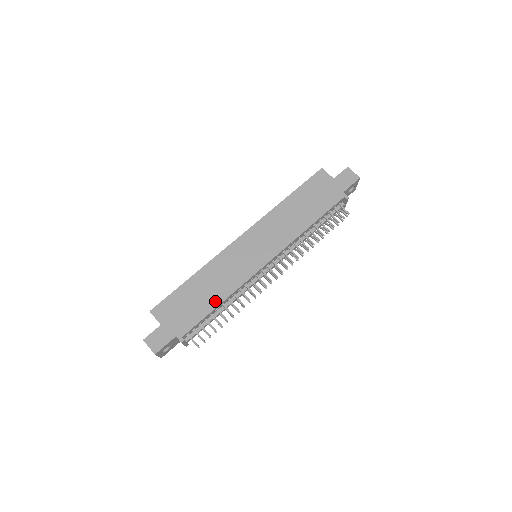
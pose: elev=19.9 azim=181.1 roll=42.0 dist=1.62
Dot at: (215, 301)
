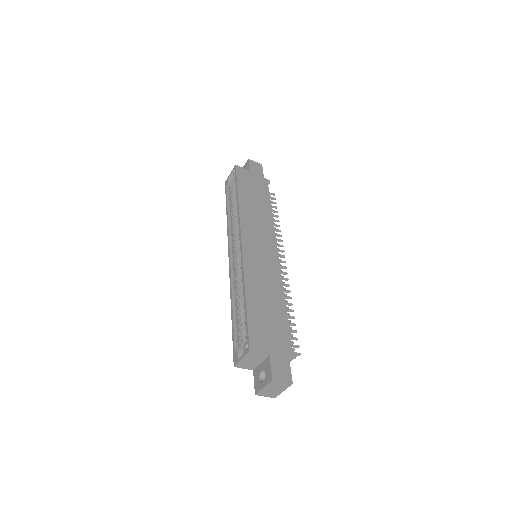
Dot at: (281, 304)
